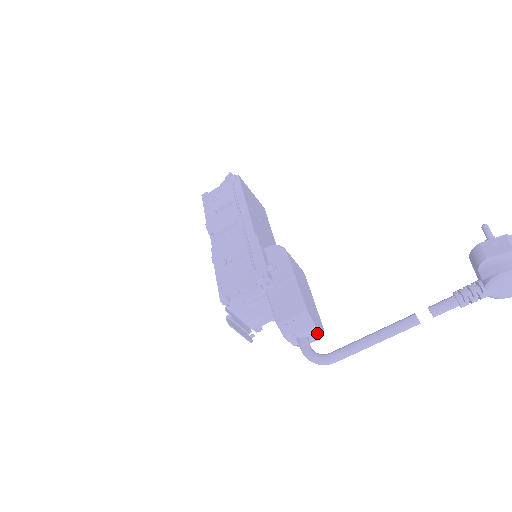
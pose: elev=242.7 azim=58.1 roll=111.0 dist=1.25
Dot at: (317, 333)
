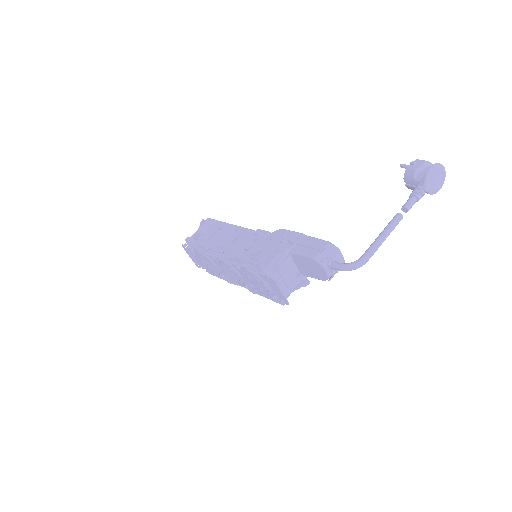
Dot at: (342, 257)
